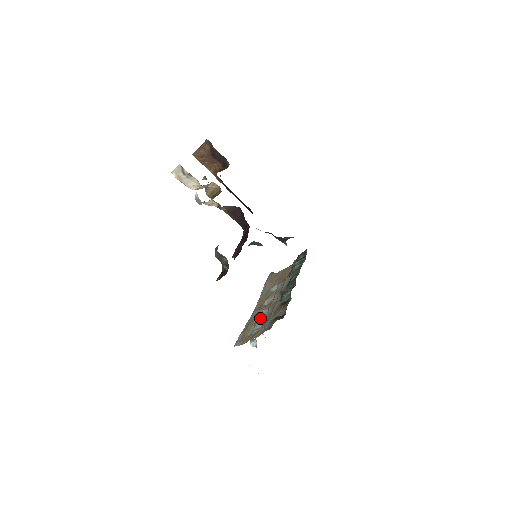
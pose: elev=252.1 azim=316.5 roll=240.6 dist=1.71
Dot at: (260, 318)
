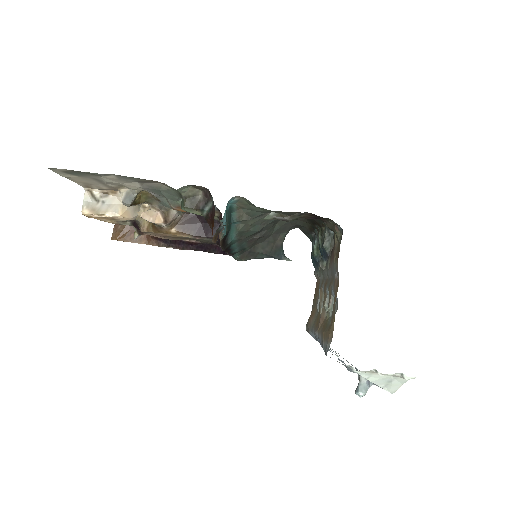
Dot at: occluded
